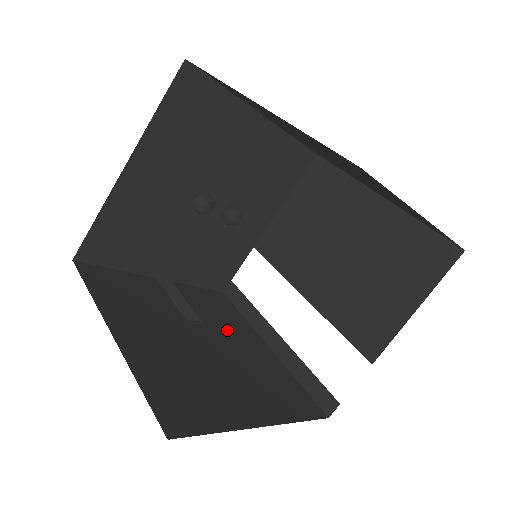
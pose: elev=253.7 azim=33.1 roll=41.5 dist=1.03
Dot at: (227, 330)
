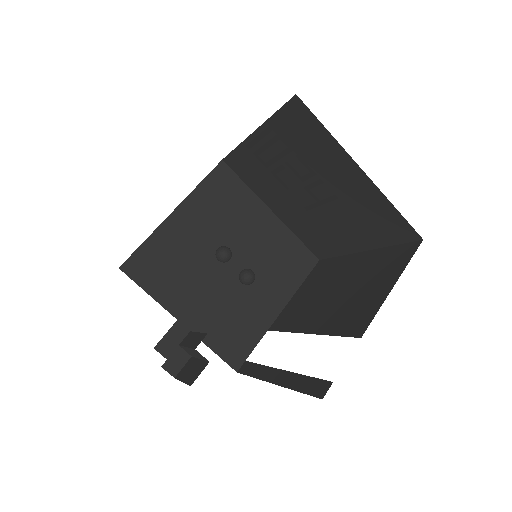
Dot at: occluded
